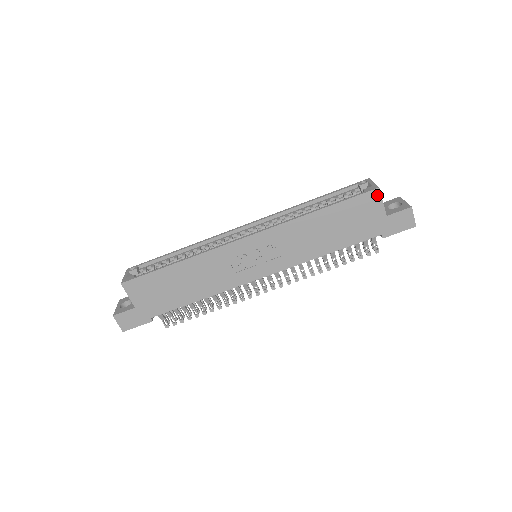
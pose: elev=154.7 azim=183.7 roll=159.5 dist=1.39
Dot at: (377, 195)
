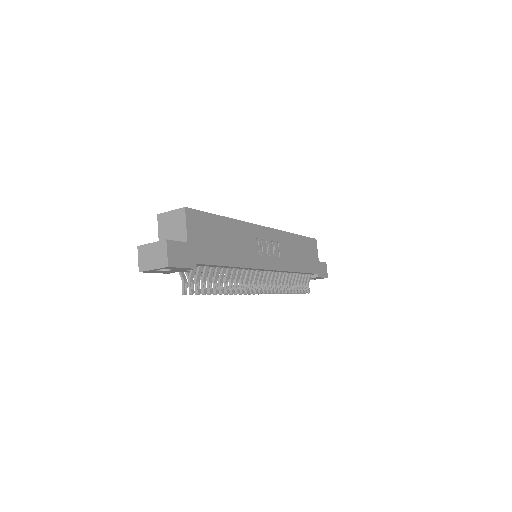
Dot at: (316, 243)
